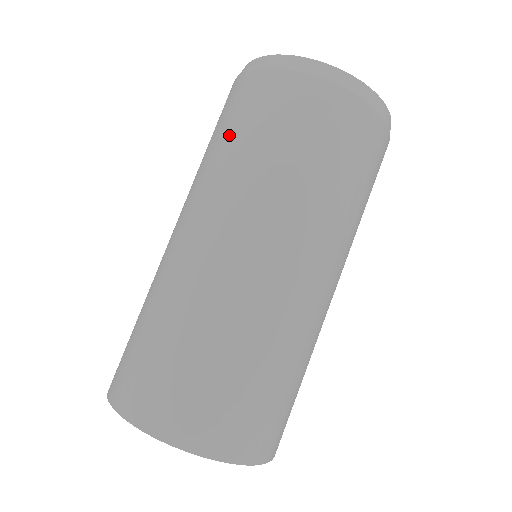
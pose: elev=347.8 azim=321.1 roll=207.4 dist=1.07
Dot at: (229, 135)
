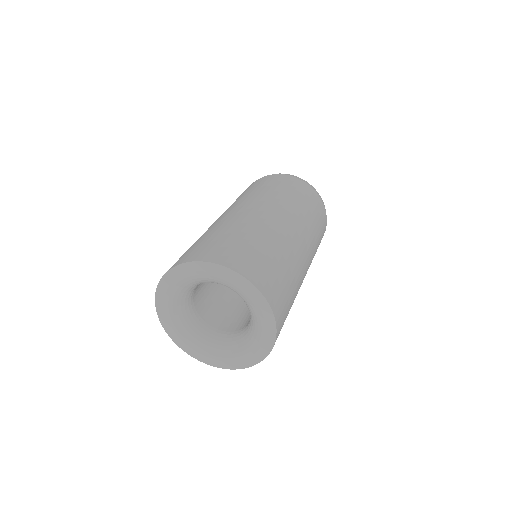
Dot at: (263, 187)
